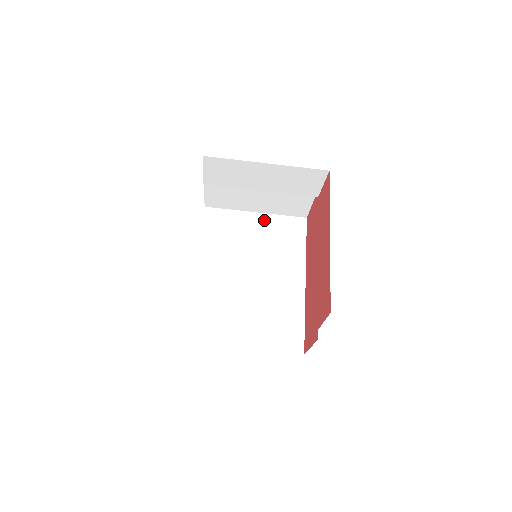
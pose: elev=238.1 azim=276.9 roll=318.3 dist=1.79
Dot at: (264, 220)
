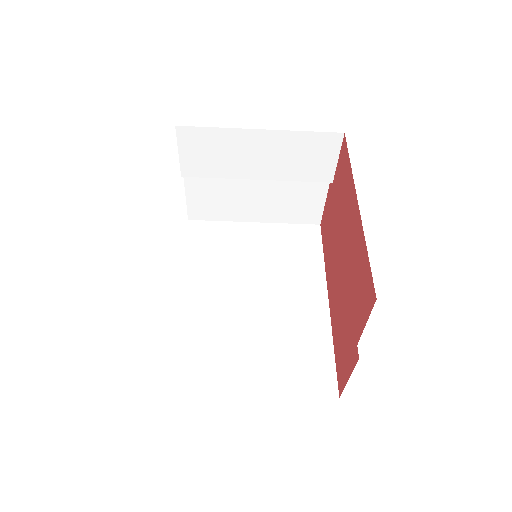
Dot at: (265, 230)
